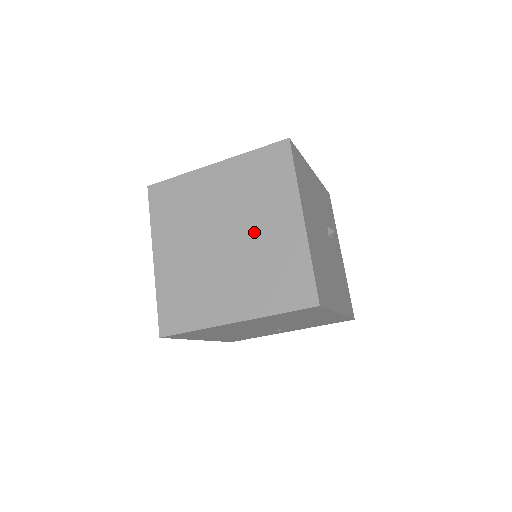
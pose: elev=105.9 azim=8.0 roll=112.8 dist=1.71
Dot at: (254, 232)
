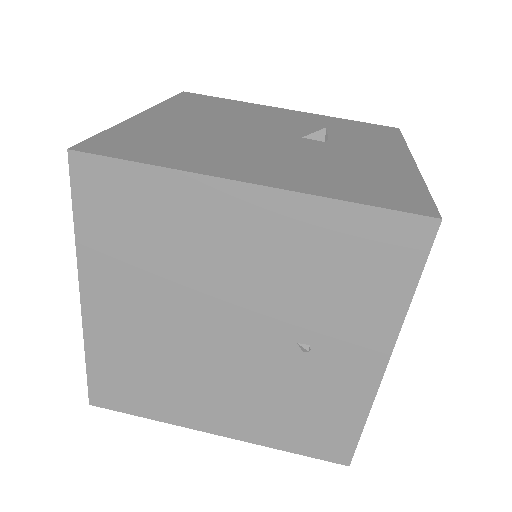
Dot at: occluded
